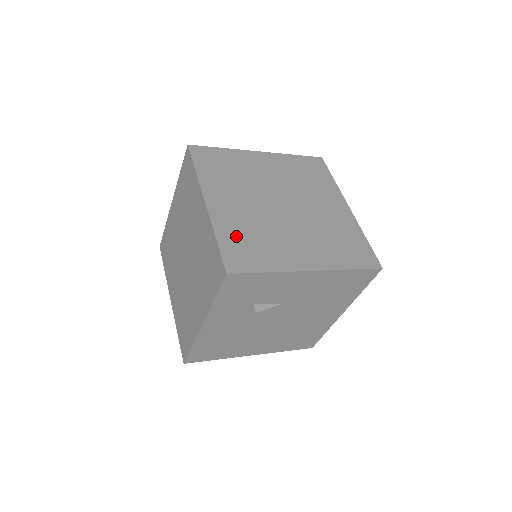
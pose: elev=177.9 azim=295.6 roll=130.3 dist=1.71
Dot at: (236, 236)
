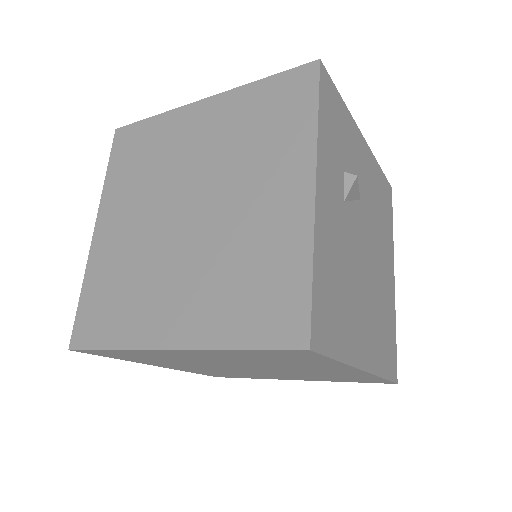
Dot at: occluded
